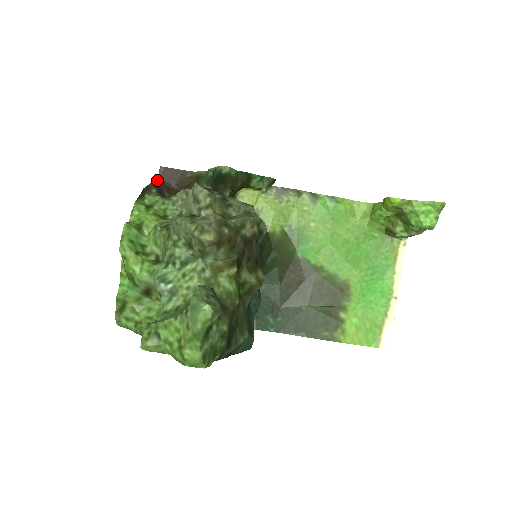
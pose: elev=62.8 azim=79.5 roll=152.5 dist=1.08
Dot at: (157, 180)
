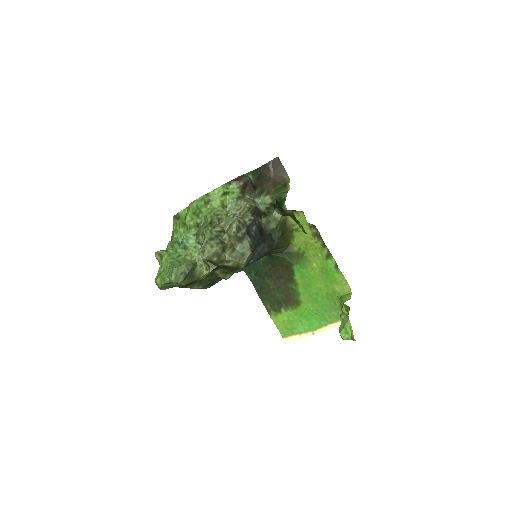
Dot at: (269, 161)
